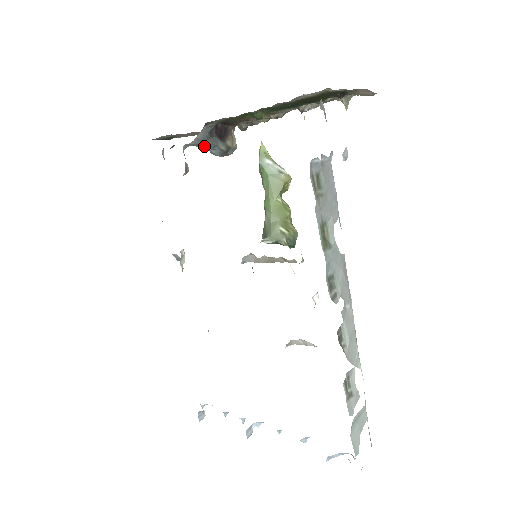
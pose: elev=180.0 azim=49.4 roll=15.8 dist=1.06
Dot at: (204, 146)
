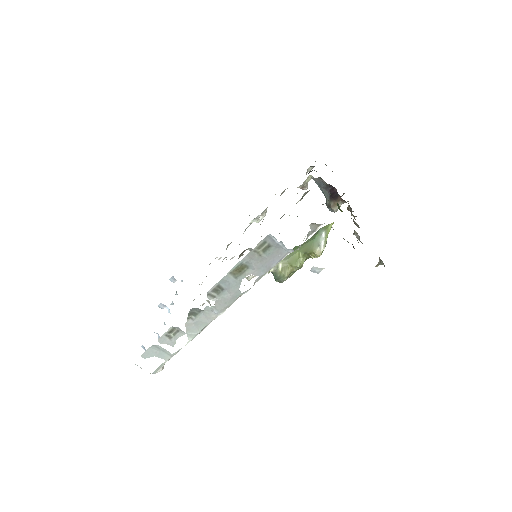
Dot at: (320, 189)
